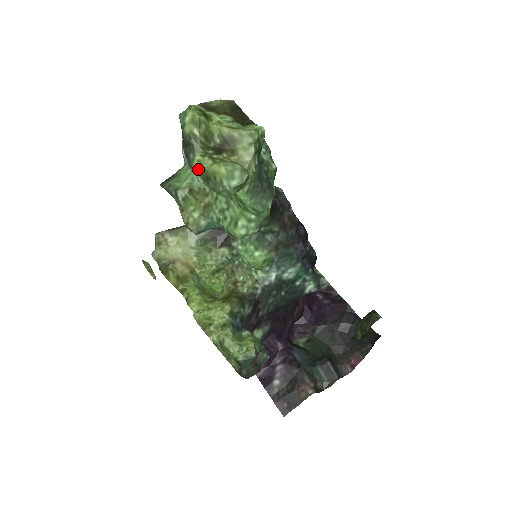
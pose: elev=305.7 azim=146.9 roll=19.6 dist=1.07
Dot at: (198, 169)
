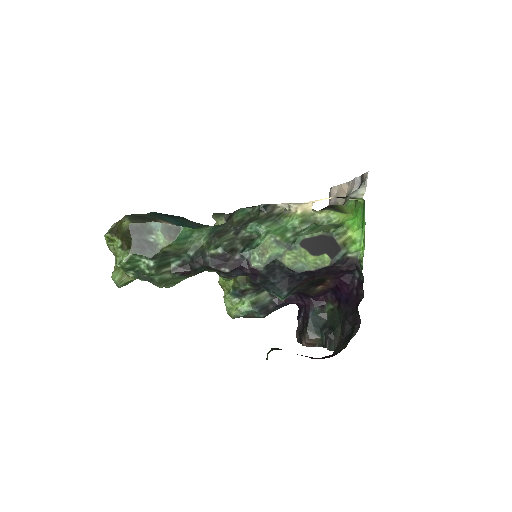
Dot at: (114, 267)
